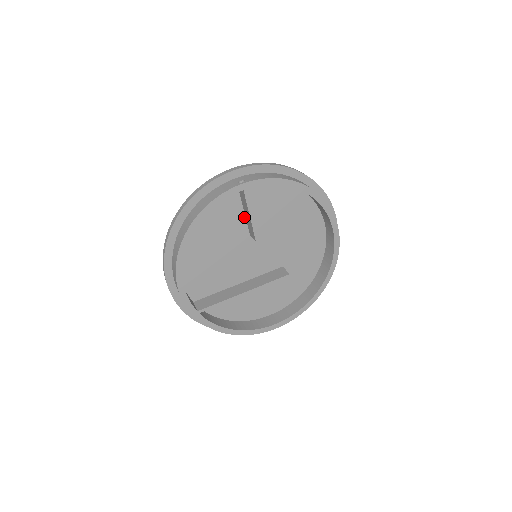
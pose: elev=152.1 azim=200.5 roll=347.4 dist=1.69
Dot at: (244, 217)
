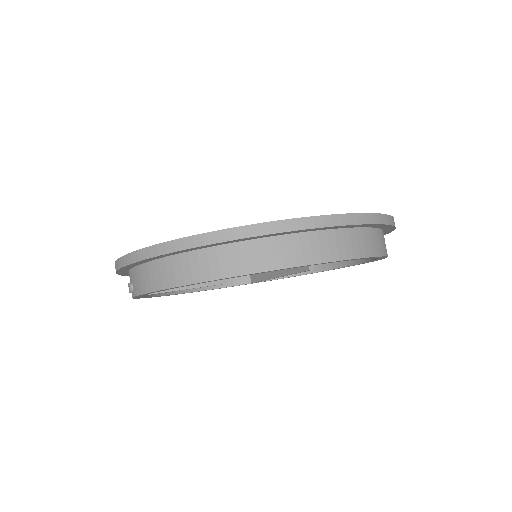
Dot at: occluded
